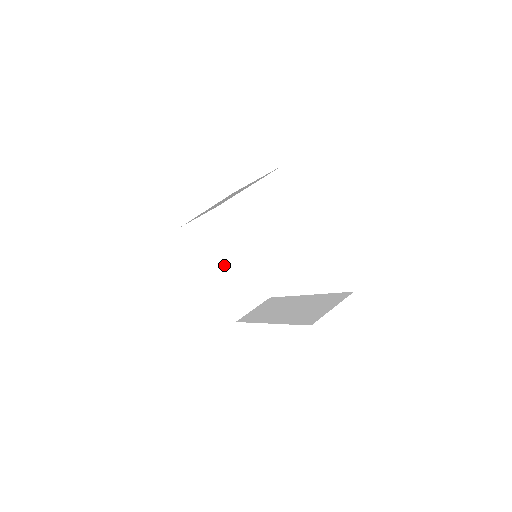
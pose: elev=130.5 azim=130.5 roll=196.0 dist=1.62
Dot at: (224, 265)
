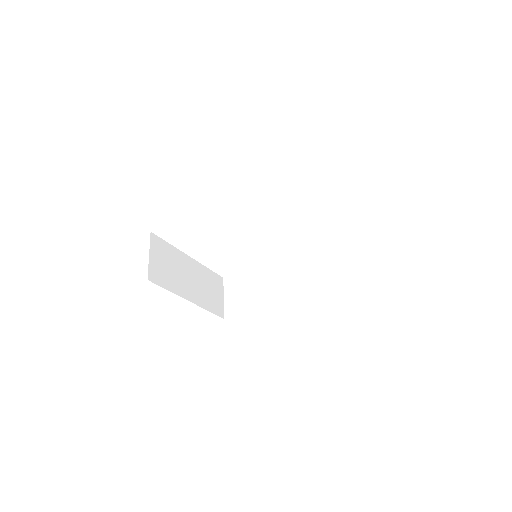
Dot at: (190, 281)
